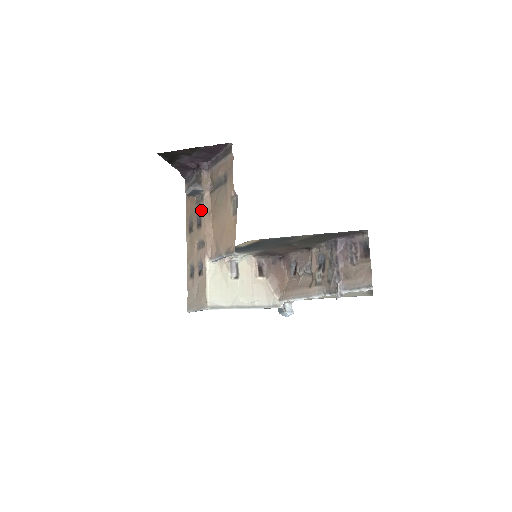
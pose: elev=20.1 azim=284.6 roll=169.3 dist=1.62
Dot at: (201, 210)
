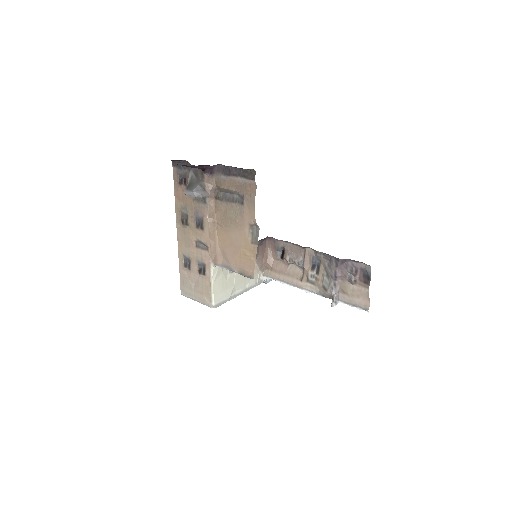
Dot at: (203, 214)
